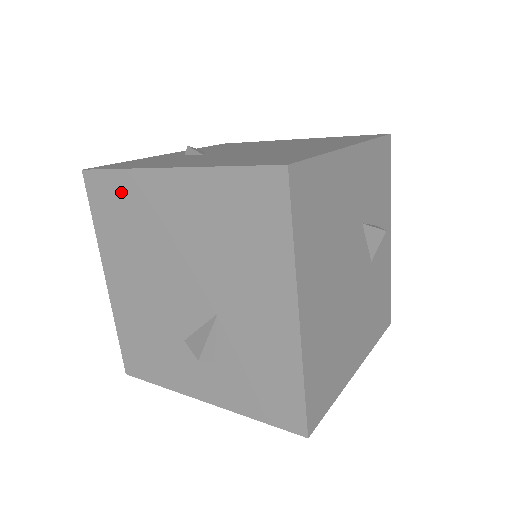
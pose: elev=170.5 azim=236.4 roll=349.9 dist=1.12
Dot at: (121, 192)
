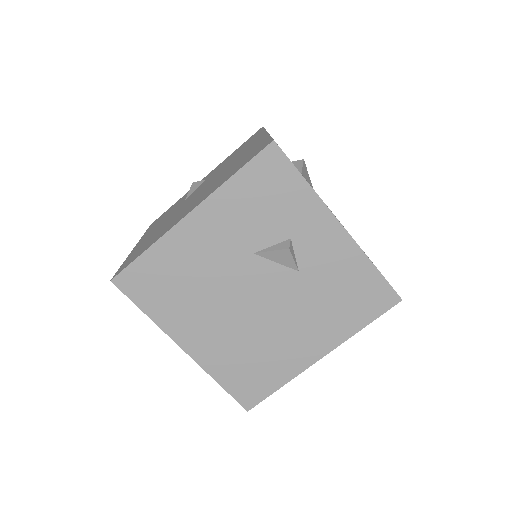
Dot at: occluded
